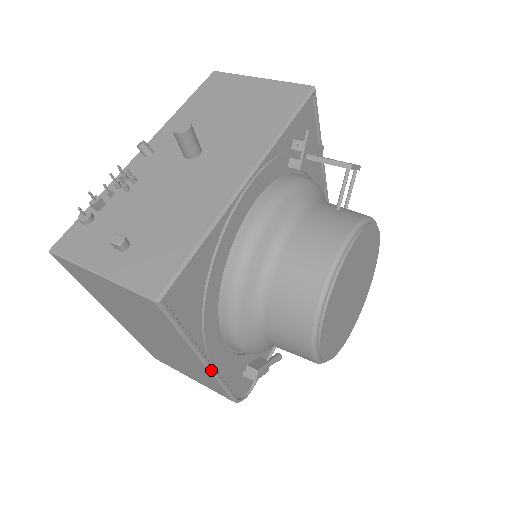
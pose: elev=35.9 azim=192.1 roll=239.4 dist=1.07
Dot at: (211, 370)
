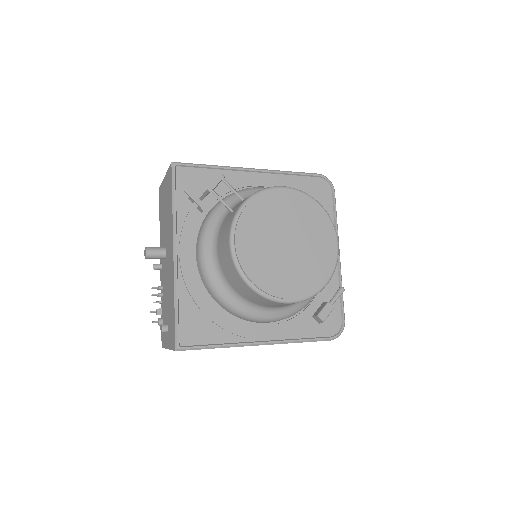
Dot at: (271, 344)
